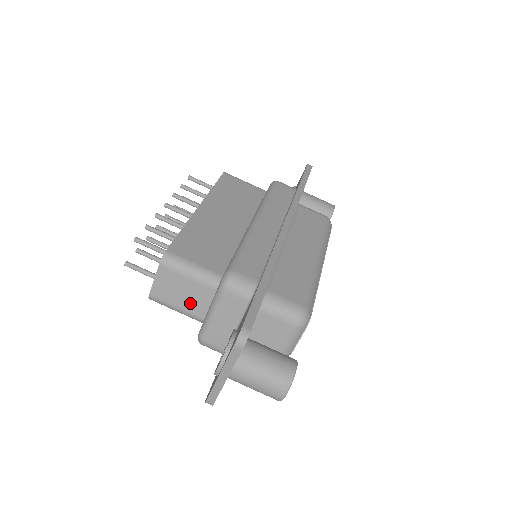
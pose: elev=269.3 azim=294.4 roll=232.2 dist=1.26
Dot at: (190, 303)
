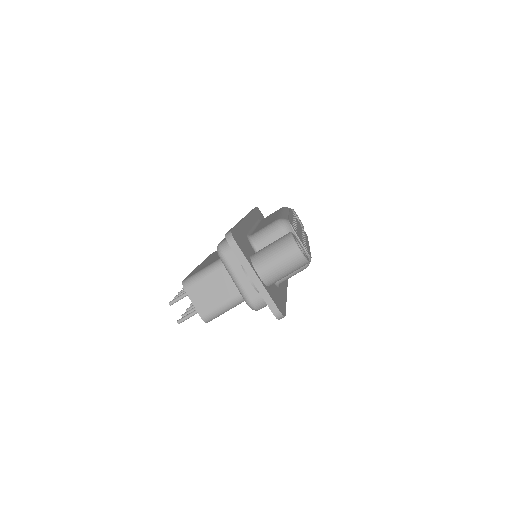
Dot at: (223, 292)
